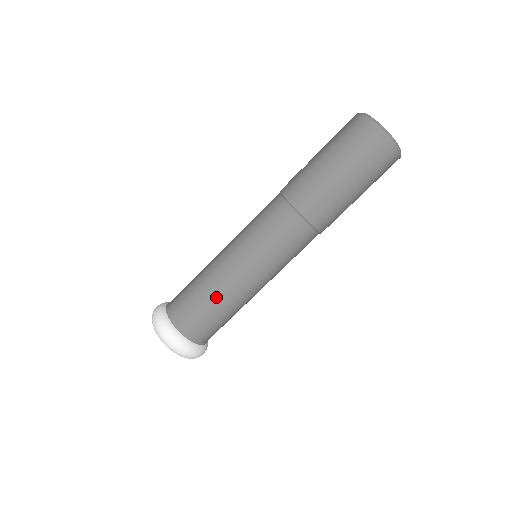
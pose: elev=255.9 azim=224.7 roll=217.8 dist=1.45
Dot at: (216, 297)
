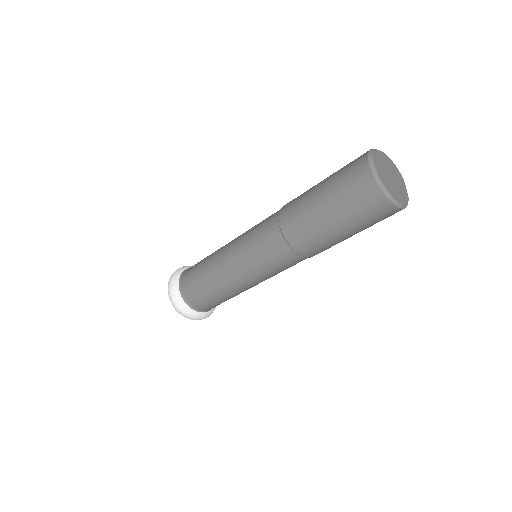
Dot at: (209, 278)
